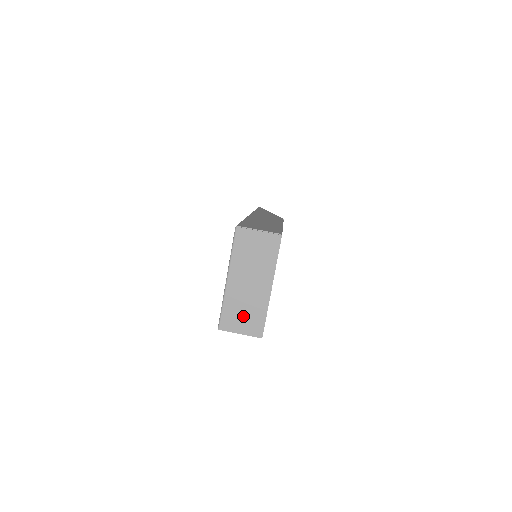
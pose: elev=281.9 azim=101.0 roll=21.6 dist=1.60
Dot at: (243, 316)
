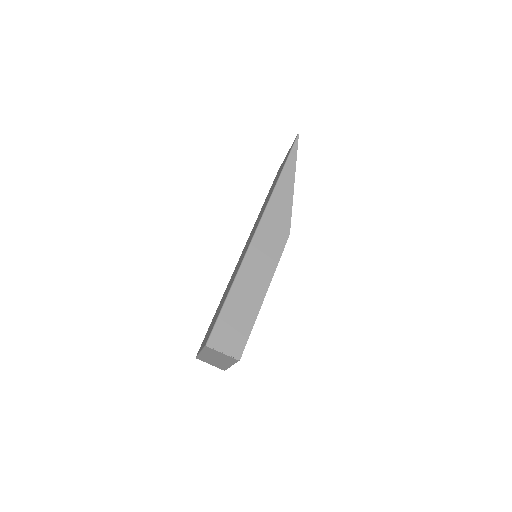
Dot at: (212, 363)
